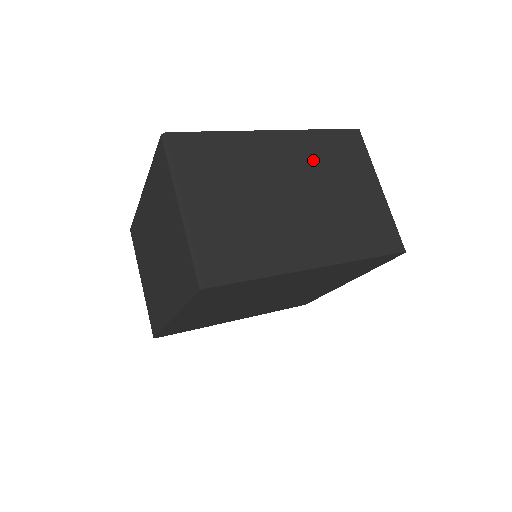
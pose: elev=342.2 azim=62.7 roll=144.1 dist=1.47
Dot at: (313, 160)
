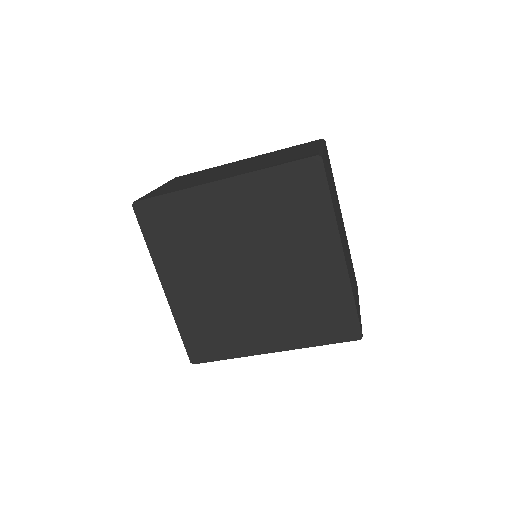
Dot at: (266, 156)
